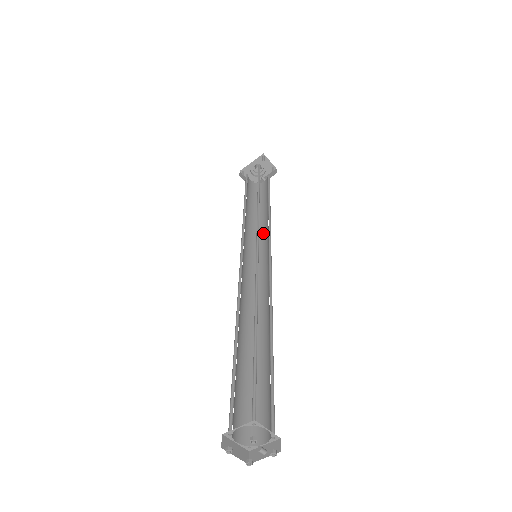
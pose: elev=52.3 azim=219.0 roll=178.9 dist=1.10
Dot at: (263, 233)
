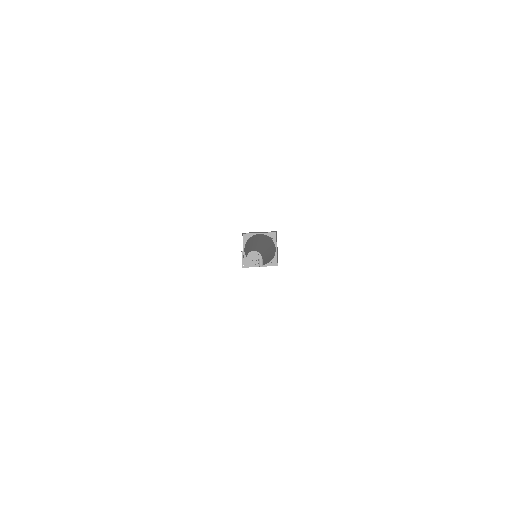
Dot at: occluded
